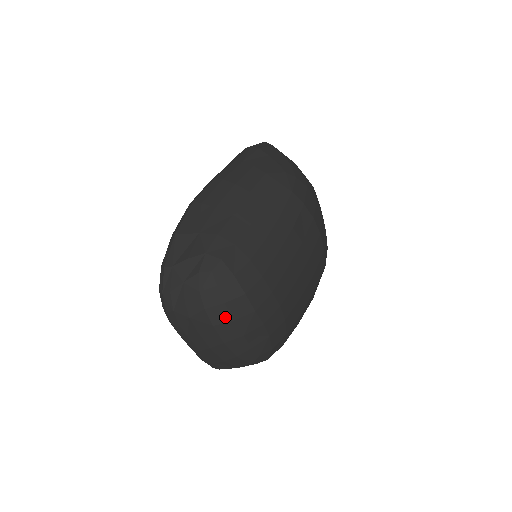
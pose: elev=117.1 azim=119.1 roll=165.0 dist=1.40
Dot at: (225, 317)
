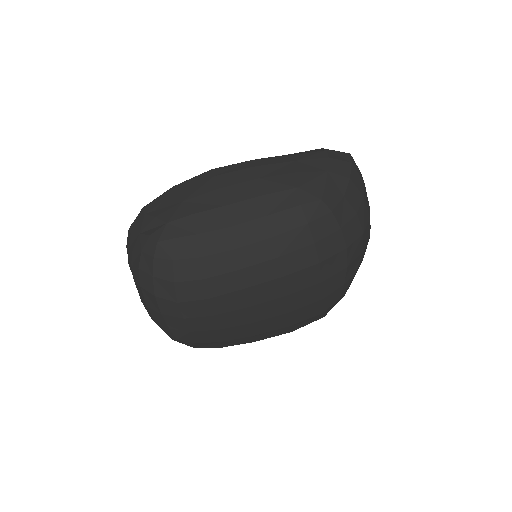
Dot at: (150, 287)
